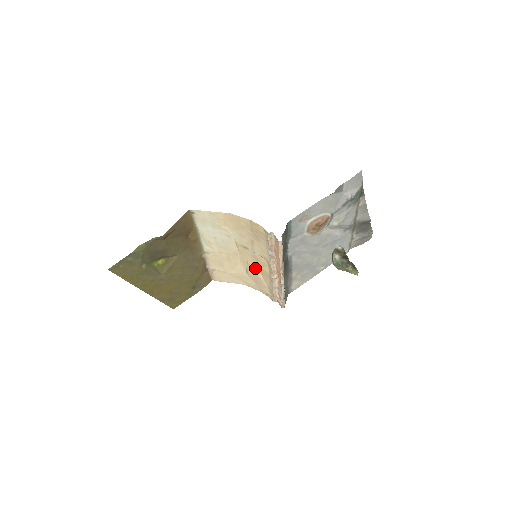
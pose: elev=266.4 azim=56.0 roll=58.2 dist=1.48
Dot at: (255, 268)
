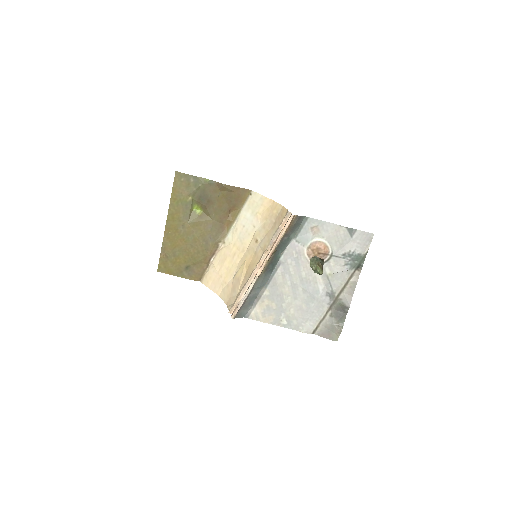
Dot at: (245, 269)
